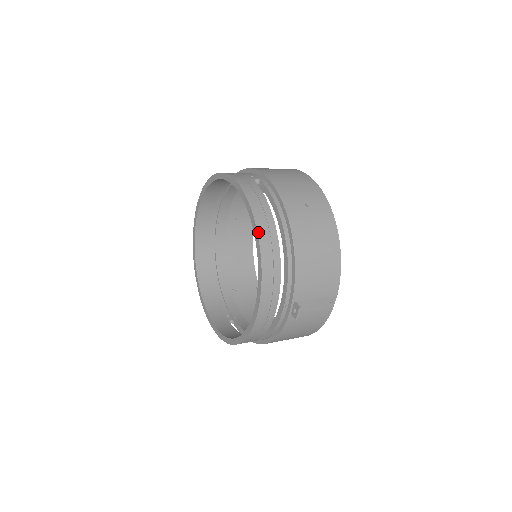
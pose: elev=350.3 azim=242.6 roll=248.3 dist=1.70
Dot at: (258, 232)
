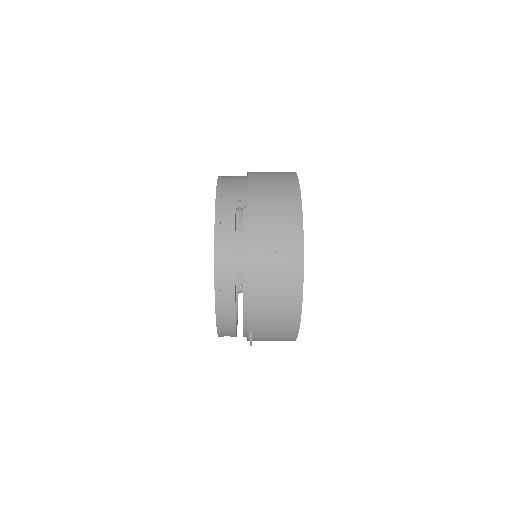
Dot at: (215, 276)
